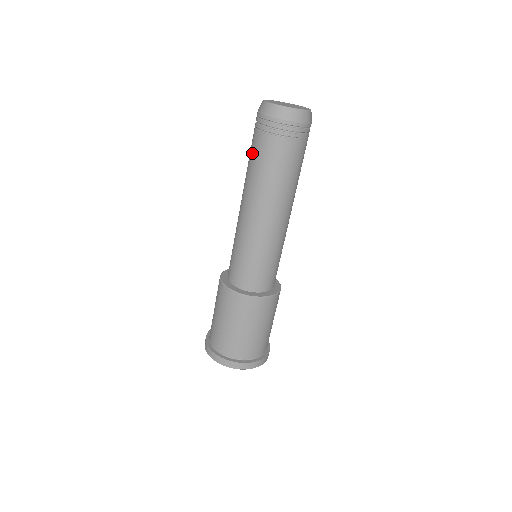
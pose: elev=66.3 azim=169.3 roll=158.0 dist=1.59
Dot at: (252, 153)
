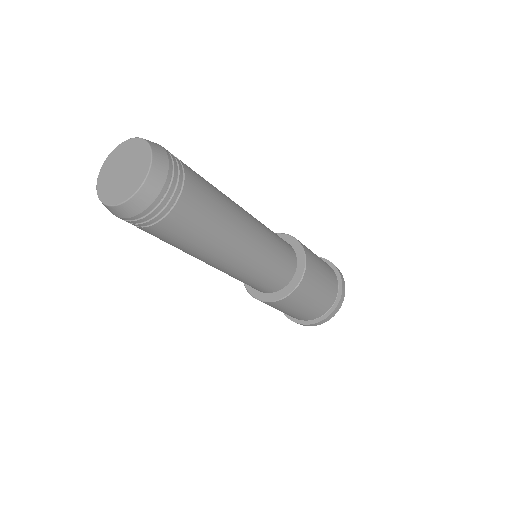
Dot at: occluded
